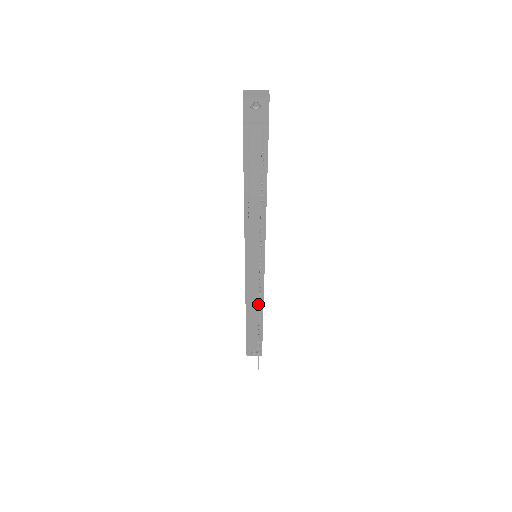
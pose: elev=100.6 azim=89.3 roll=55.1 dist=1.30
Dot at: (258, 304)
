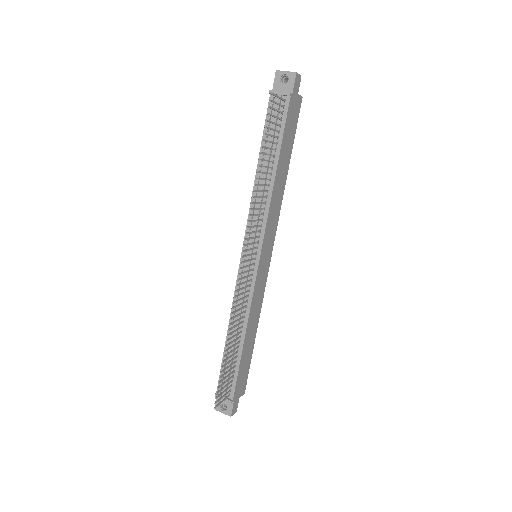
Dot at: (242, 320)
